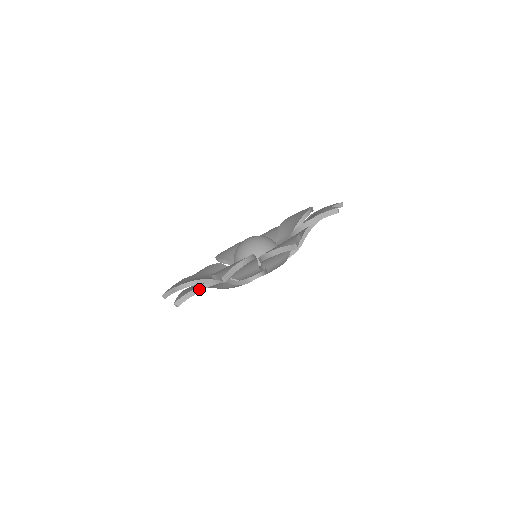
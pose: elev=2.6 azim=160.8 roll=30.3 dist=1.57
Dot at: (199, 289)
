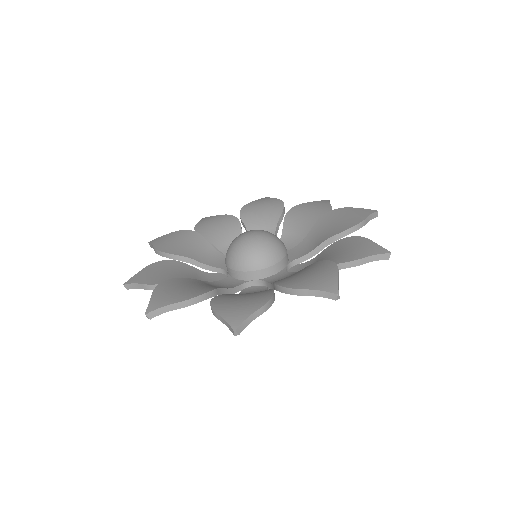
Dot at: (265, 307)
